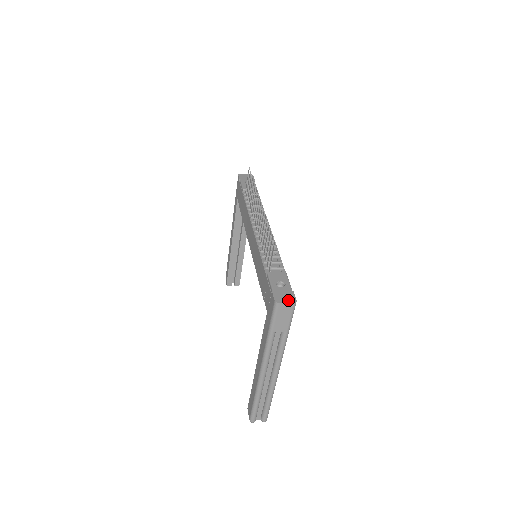
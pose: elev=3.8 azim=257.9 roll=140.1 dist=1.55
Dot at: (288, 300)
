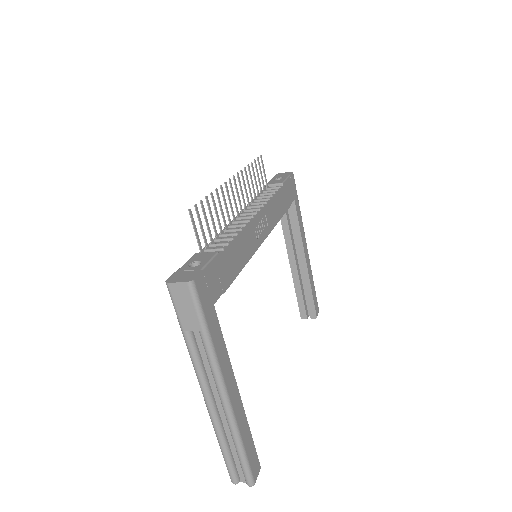
Dot at: (183, 279)
